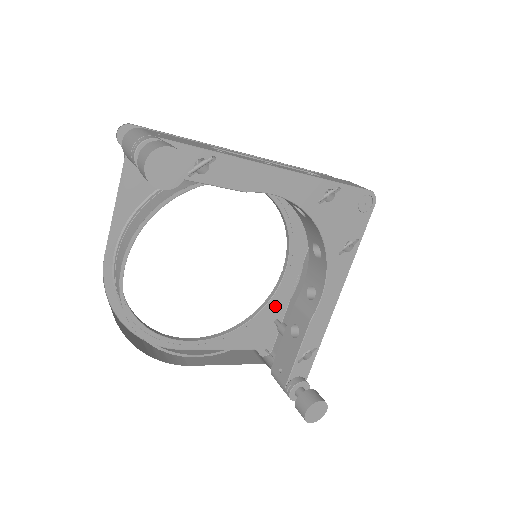
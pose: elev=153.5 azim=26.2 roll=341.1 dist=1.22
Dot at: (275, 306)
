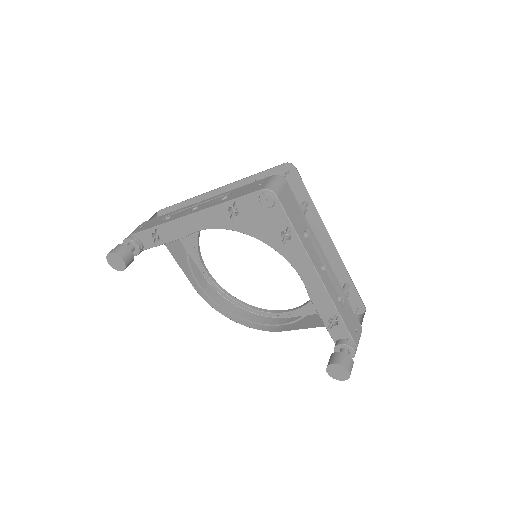
Dot at: (335, 274)
